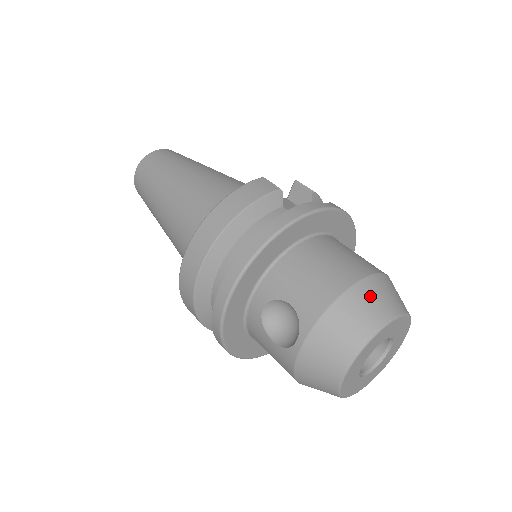
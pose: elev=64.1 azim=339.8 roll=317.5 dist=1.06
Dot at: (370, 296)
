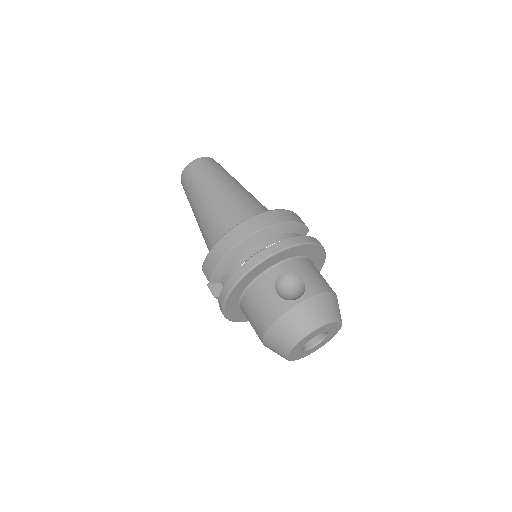
Dot at: (338, 304)
